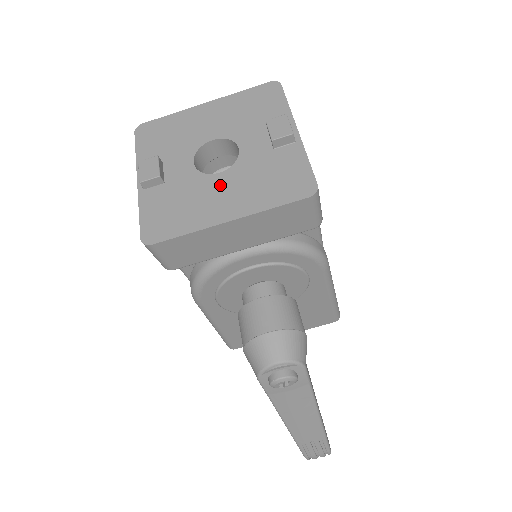
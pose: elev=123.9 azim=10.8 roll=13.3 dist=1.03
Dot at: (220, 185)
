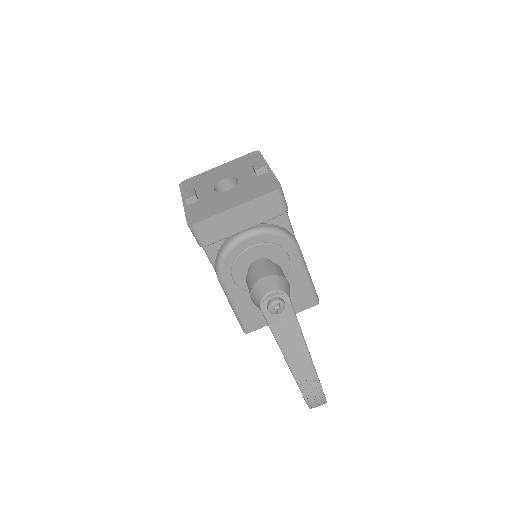
Dot at: (229, 195)
